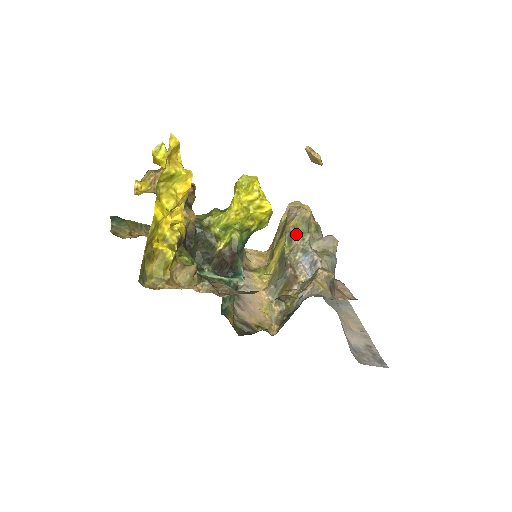
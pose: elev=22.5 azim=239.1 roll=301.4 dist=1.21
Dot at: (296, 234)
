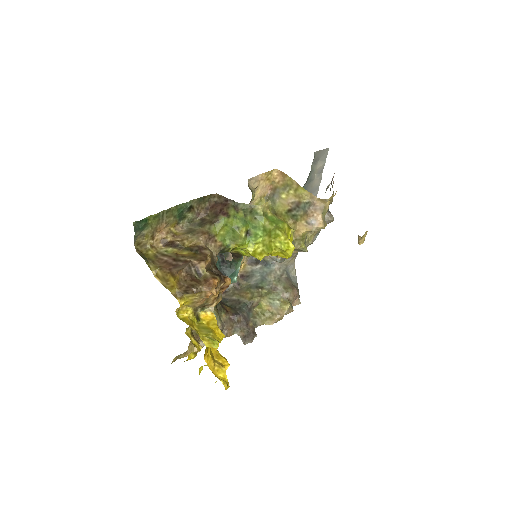
Dot at: (298, 246)
